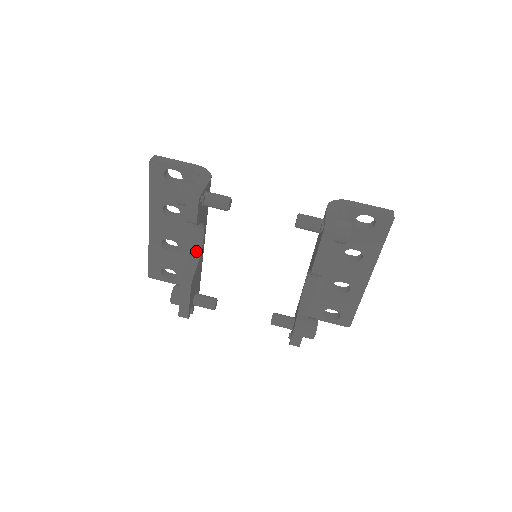
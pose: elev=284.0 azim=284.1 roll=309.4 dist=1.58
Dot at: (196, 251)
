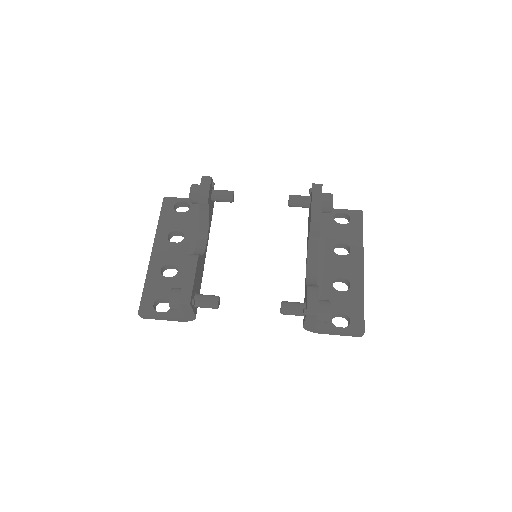
Dot at: (200, 251)
